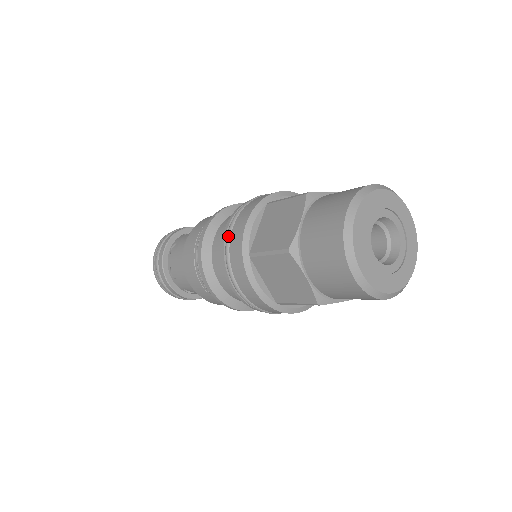
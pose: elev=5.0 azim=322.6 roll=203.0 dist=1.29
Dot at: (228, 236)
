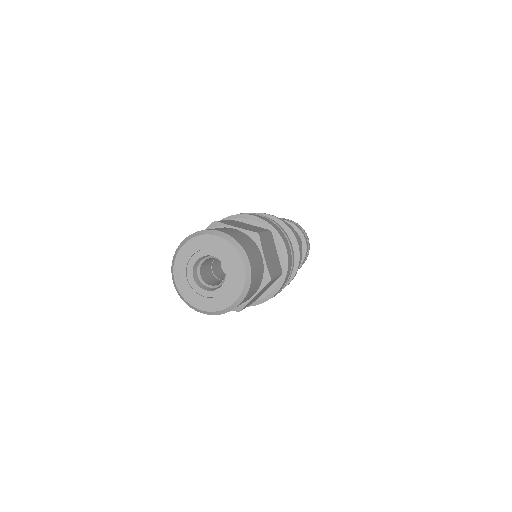
Dot at: occluded
